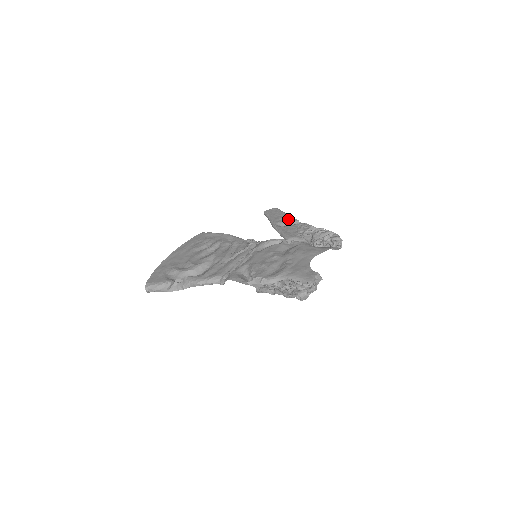
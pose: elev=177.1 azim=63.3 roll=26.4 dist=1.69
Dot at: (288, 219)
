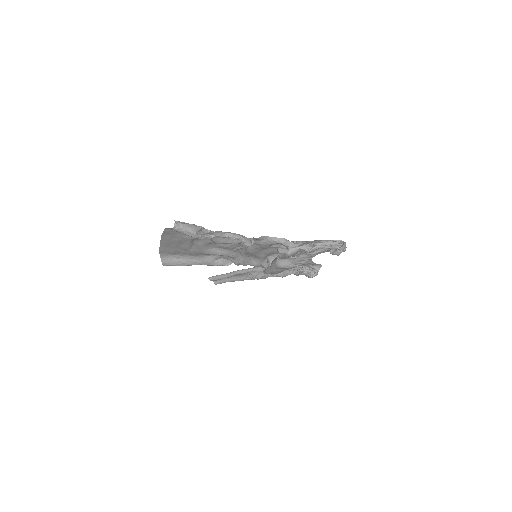
Dot at: occluded
